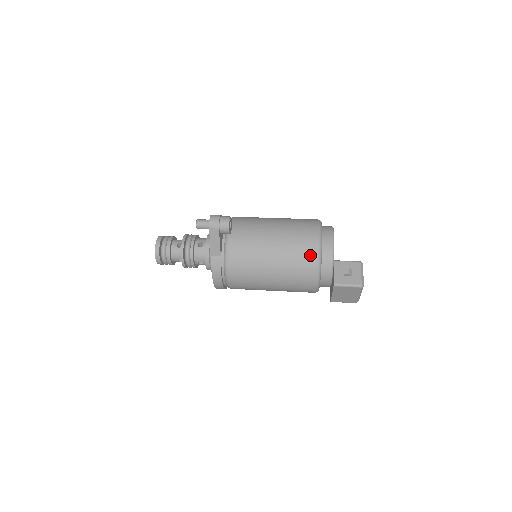
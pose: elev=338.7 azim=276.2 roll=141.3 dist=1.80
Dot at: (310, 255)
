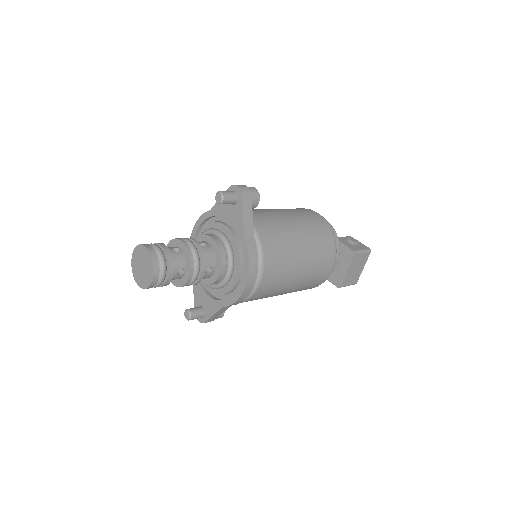
Dot at: (325, 227)
